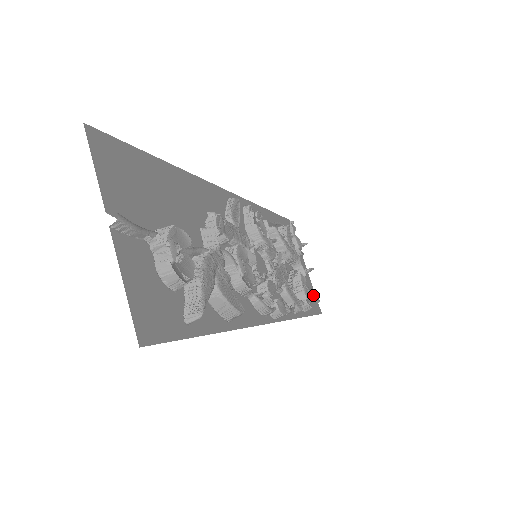
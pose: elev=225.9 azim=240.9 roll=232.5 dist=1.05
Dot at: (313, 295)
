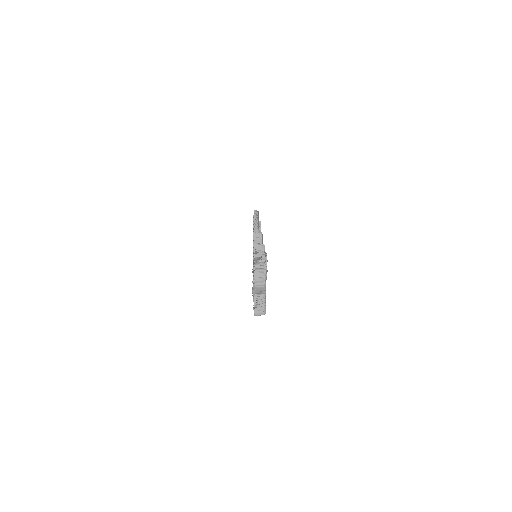
Dot at: occluded
